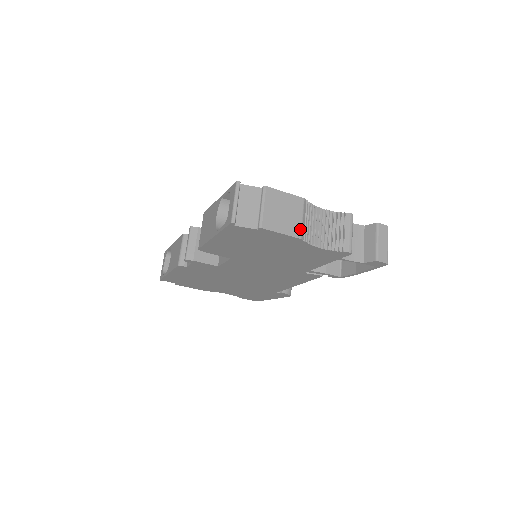
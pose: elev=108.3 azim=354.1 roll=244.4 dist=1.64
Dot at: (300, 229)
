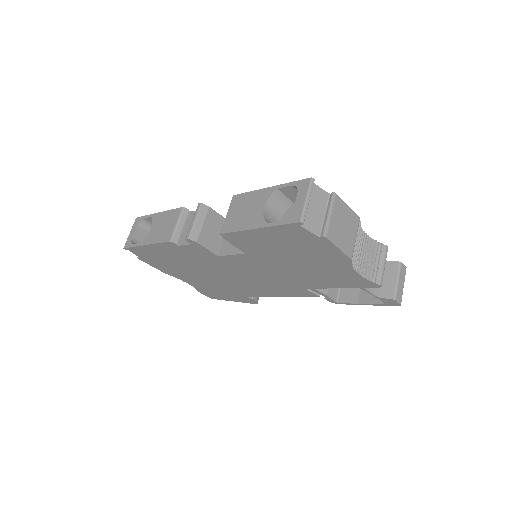
Dot at: (352, 249)
